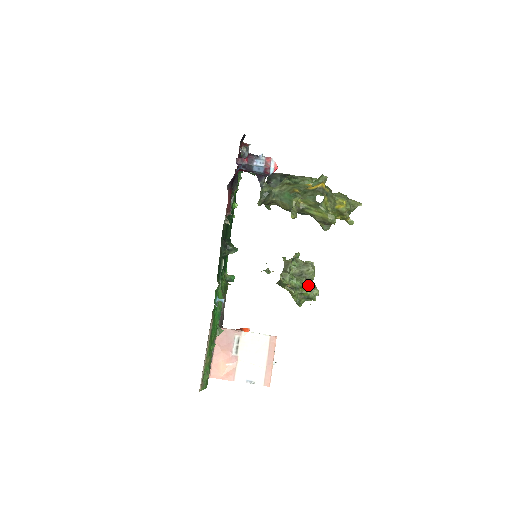
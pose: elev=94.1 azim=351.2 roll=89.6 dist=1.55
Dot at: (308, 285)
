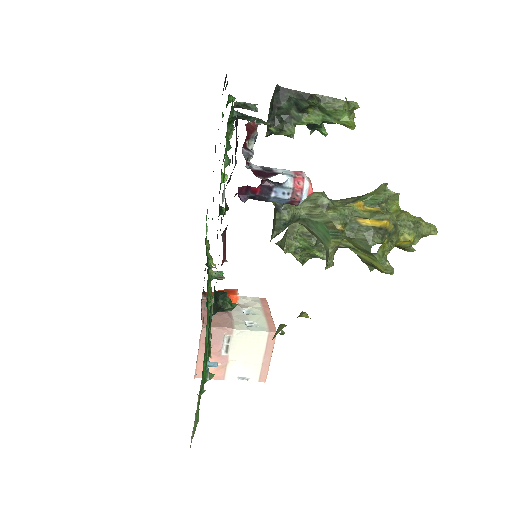
Dot at: (318, 246)
